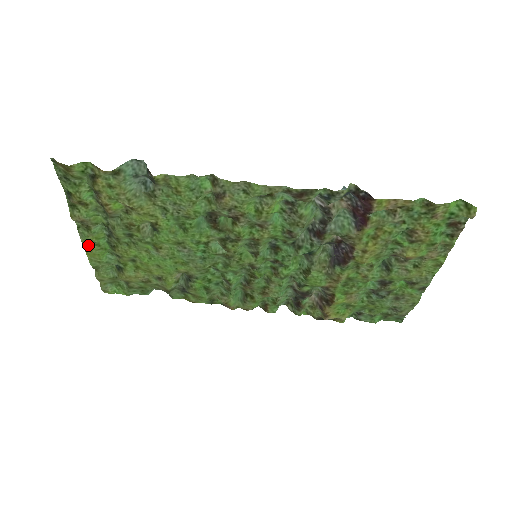
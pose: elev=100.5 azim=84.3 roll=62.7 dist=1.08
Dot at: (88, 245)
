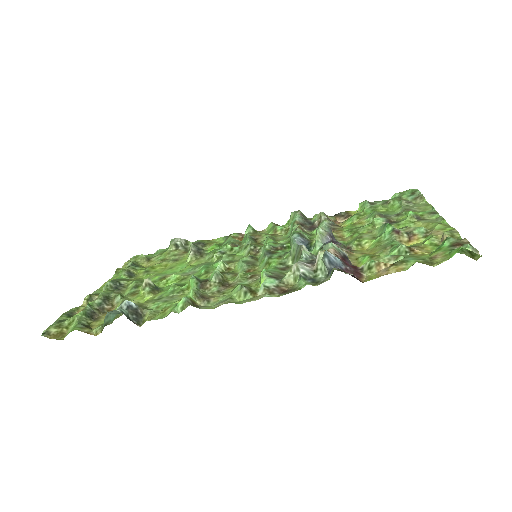
Dot at: occluded
